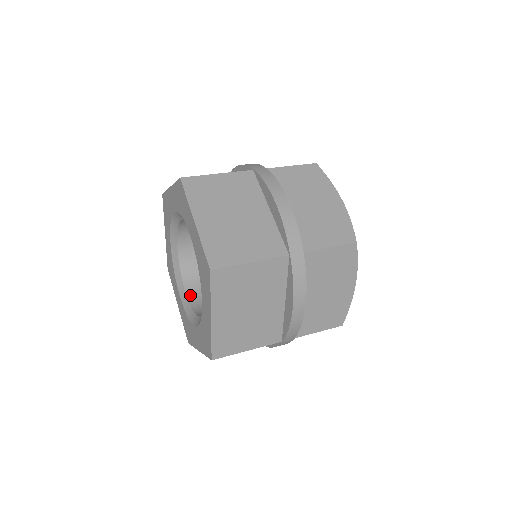
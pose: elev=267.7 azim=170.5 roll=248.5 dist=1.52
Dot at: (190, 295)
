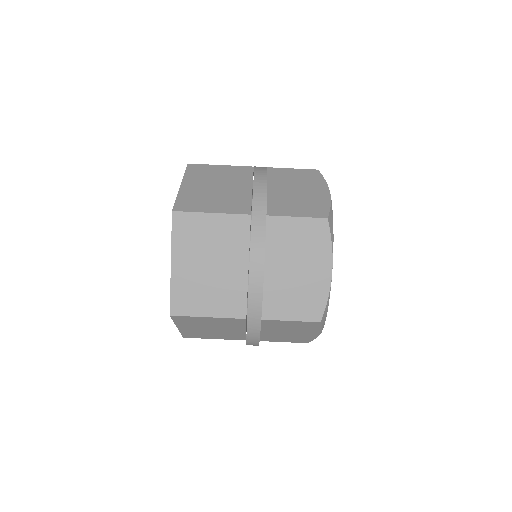
Dot at: occluded
